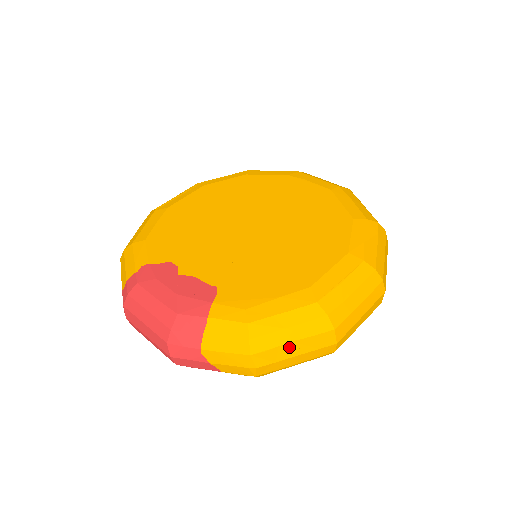
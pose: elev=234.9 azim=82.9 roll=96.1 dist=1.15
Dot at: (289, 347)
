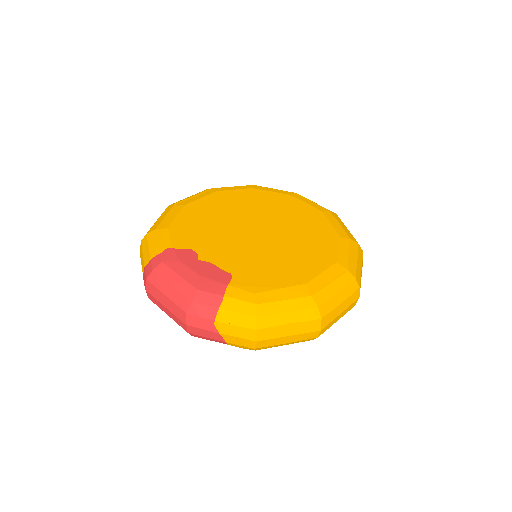
Dot at: (285, 328)
